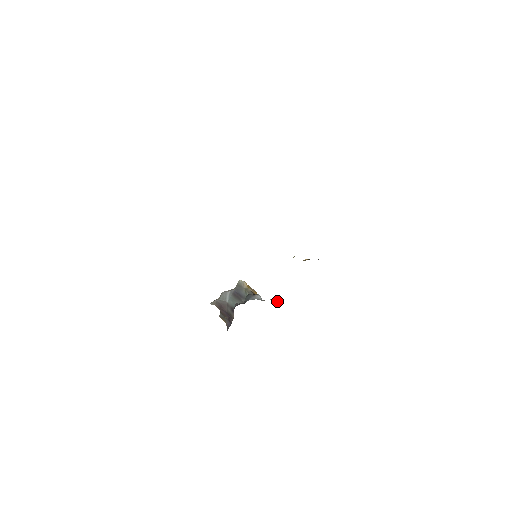
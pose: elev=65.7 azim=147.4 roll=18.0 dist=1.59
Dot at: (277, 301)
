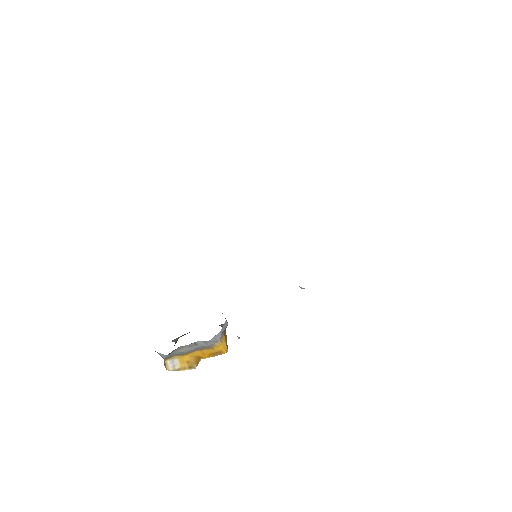
Dot at: occluded
